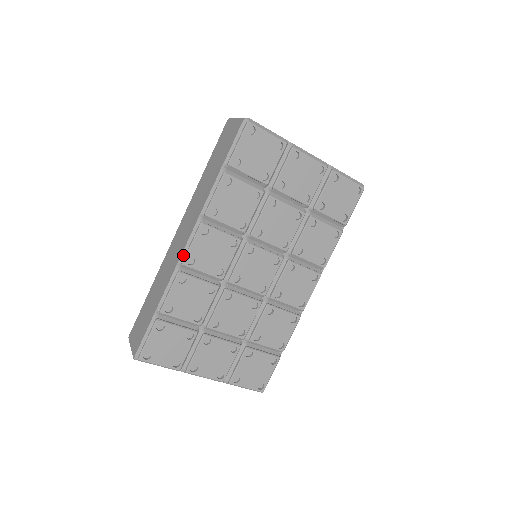
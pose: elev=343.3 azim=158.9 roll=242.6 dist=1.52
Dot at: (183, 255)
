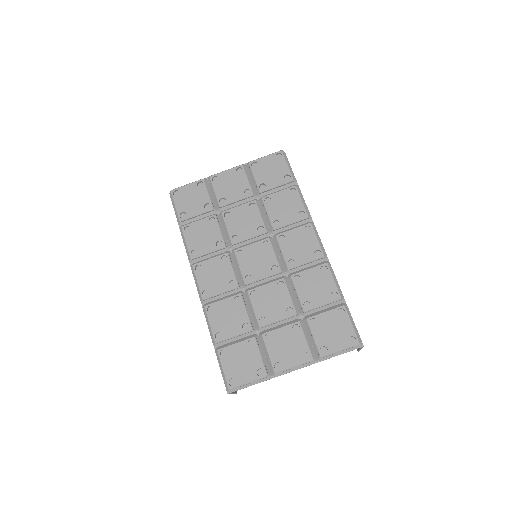
Dot at: (199, 295)
